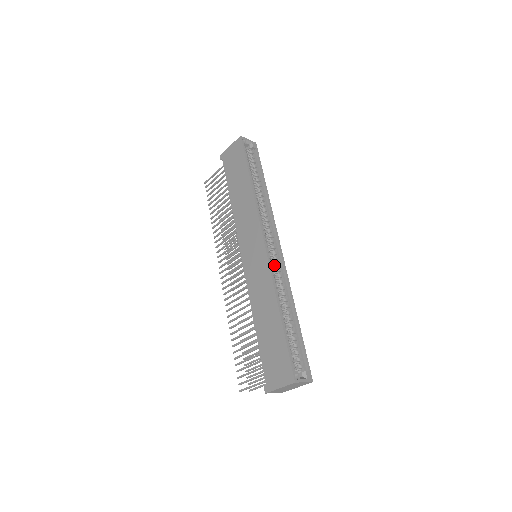
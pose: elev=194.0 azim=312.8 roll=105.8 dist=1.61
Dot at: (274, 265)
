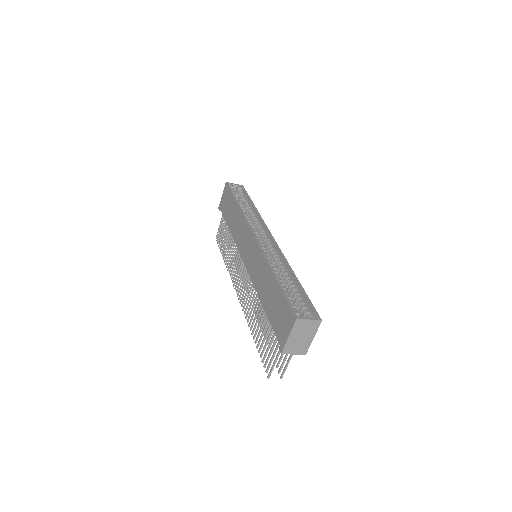
Dot at: (268, 250)
